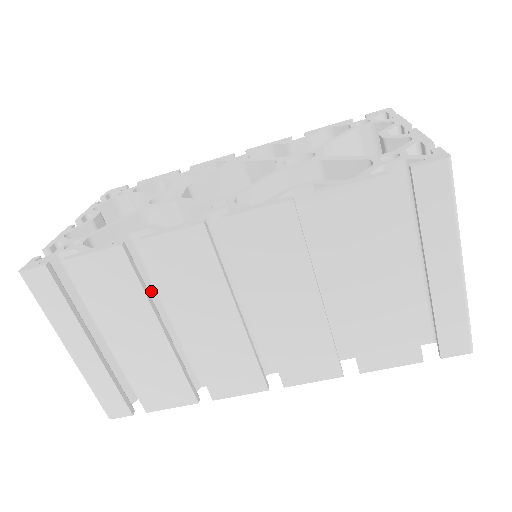
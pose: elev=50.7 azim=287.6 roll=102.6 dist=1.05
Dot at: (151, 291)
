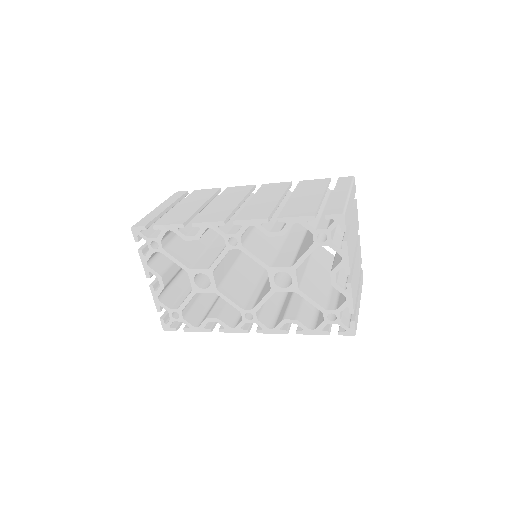
Dot at: occluded
